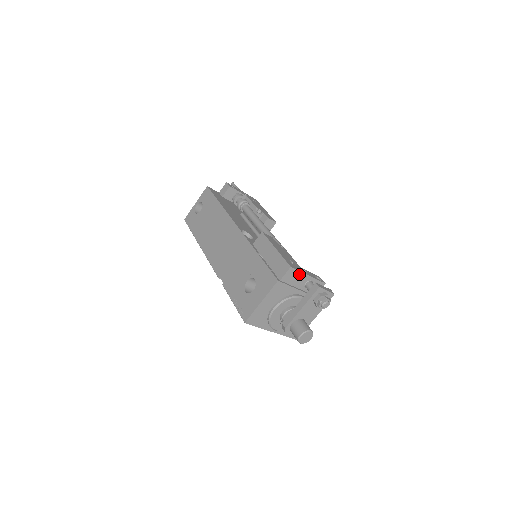
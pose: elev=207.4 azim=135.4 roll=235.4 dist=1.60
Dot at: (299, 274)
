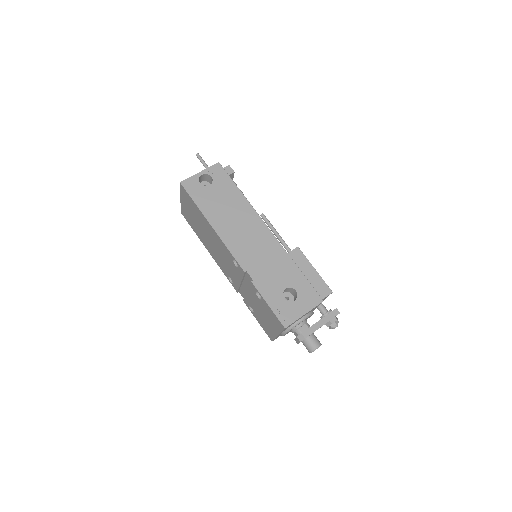
Dot at: occluded
